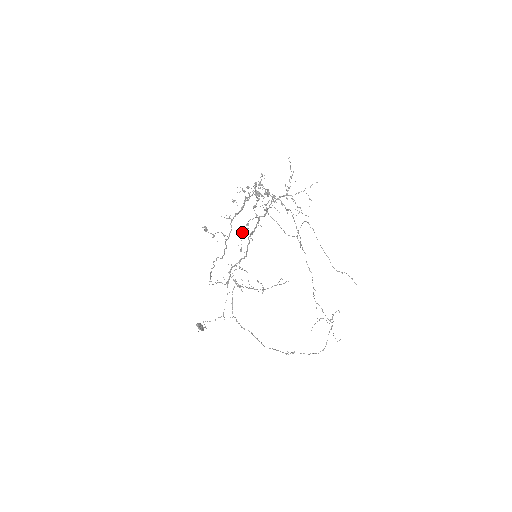
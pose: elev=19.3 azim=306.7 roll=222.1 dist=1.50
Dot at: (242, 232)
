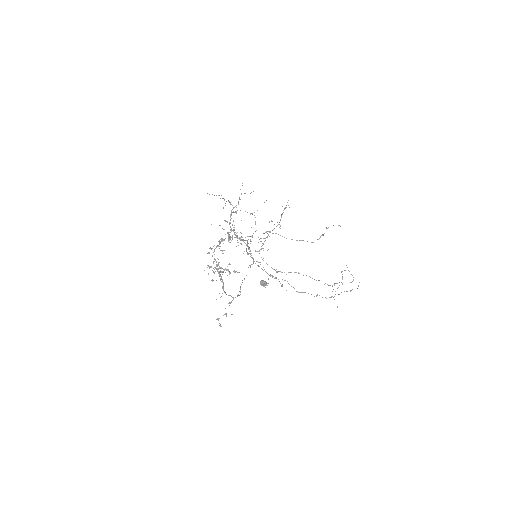
Dot at: occluded
